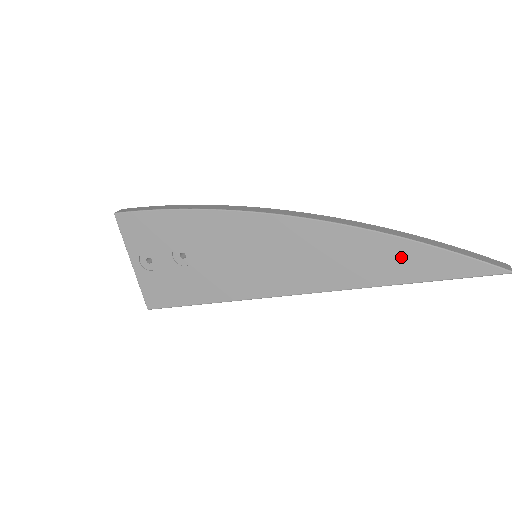
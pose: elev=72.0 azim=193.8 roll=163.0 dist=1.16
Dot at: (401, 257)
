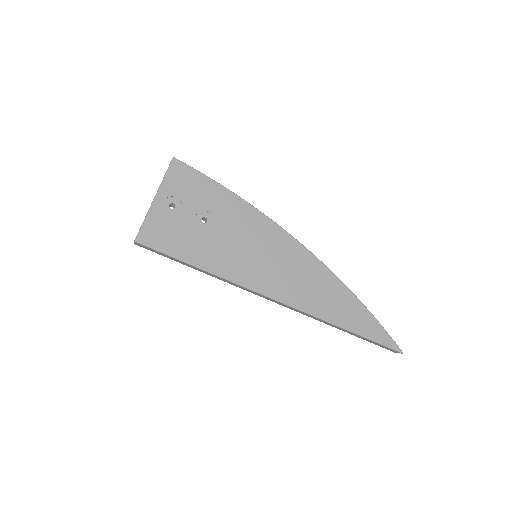
Dot at: (351, 309)
